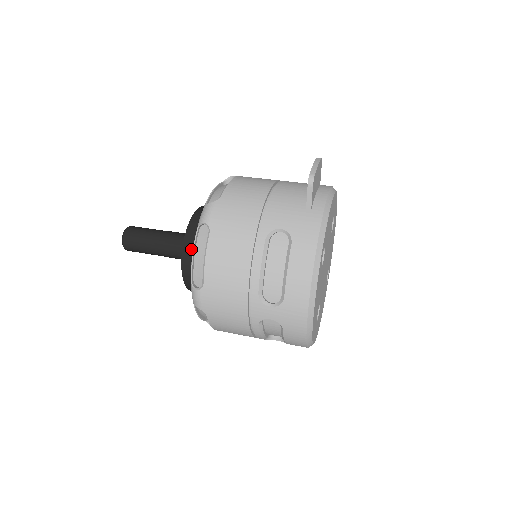
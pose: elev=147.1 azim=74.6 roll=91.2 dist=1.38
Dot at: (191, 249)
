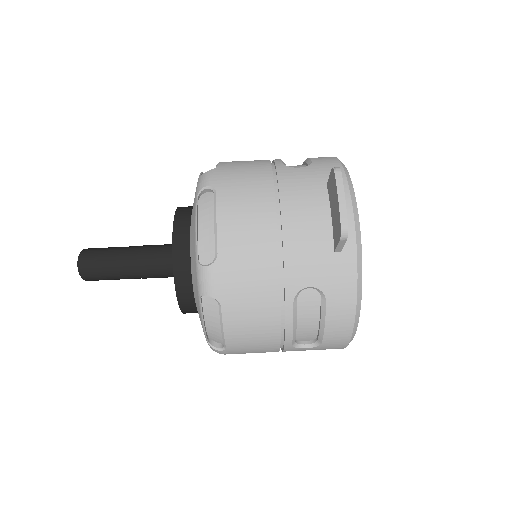
Dot at: (188, 296)
